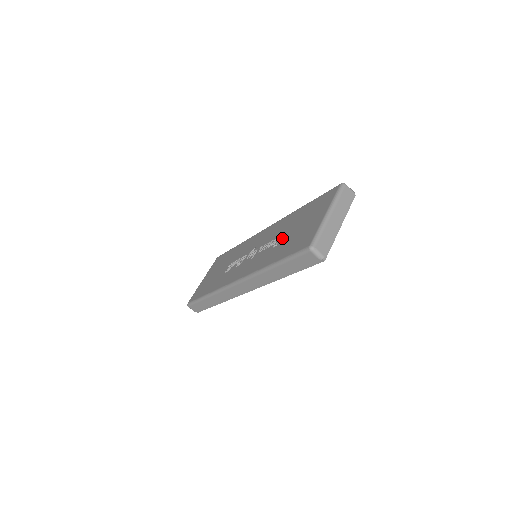
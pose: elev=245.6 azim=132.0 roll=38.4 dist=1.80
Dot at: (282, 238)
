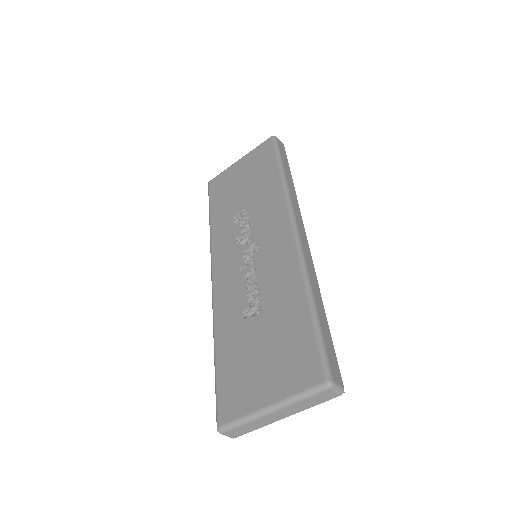
Dot at: (253, 320)
